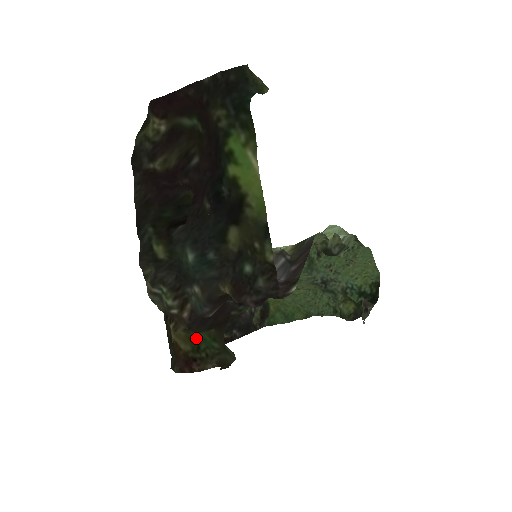
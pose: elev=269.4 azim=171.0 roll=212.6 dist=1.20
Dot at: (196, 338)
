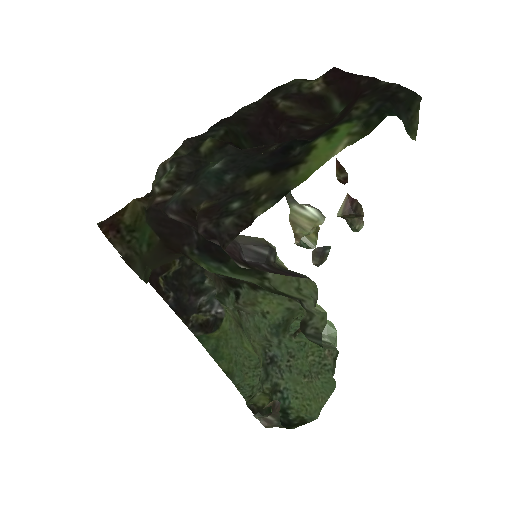
Dot at: (141, 224)
